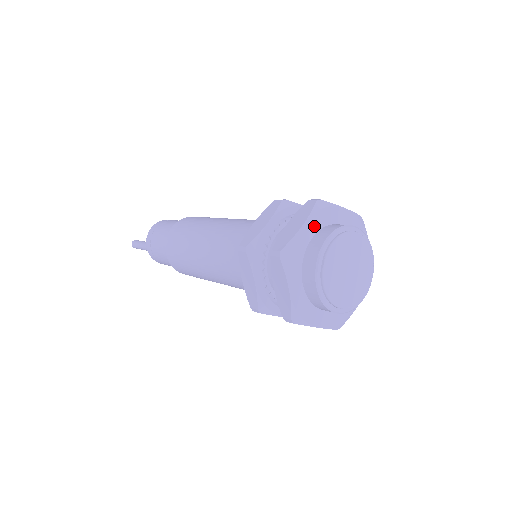
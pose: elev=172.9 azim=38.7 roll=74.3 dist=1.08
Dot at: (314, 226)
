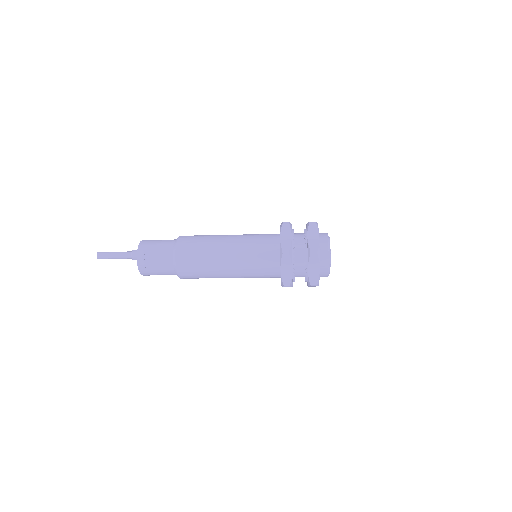
Dot at: occluded
